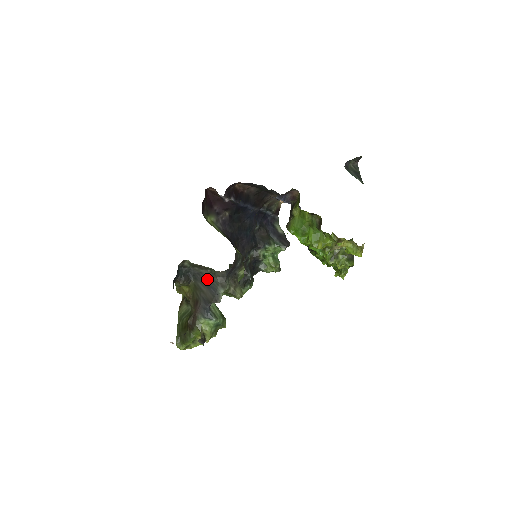
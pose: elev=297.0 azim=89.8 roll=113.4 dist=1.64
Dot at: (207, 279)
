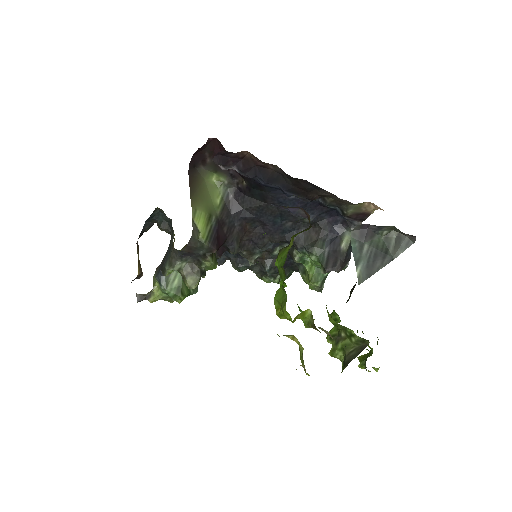
Dot at: (170, 243)
